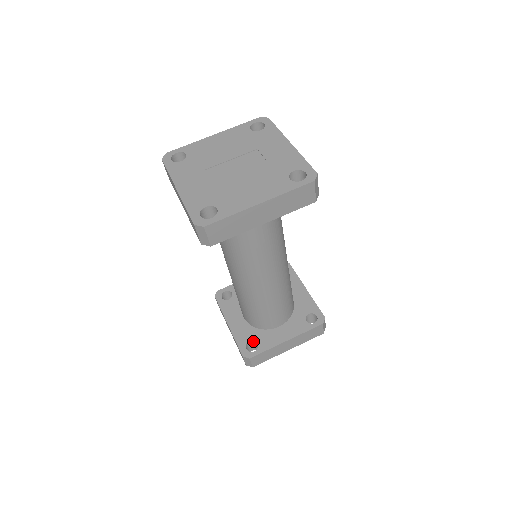
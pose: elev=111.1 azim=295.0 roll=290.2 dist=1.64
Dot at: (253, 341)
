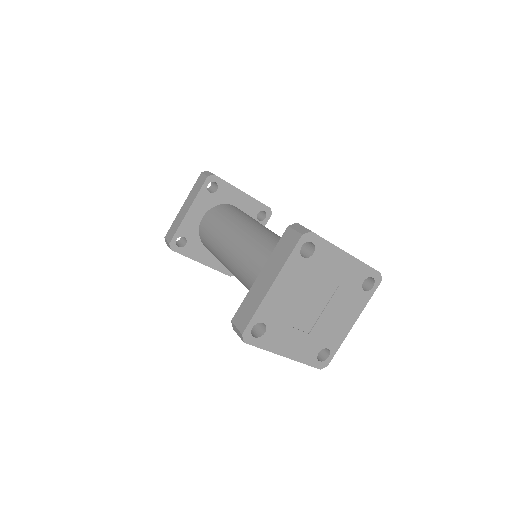
Dot at: occluded
